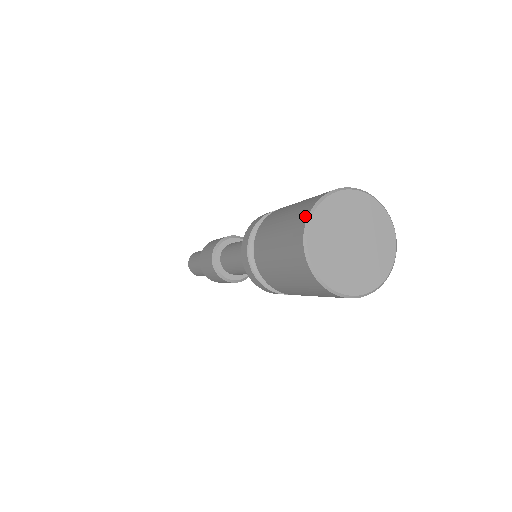
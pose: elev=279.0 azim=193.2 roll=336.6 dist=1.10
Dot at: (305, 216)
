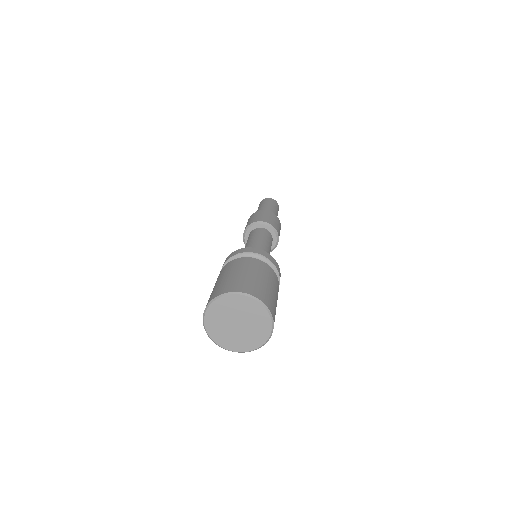
Dot at: (235, 290)
